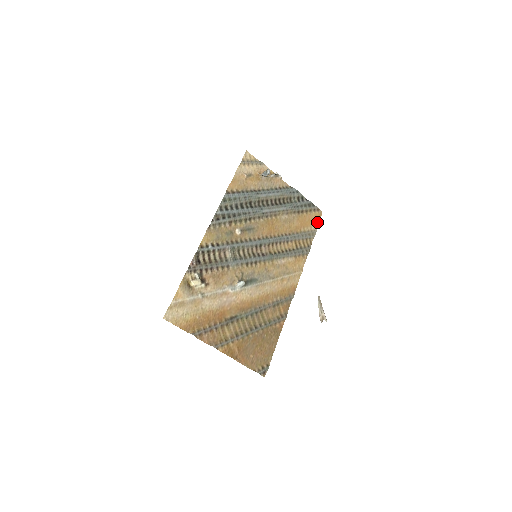
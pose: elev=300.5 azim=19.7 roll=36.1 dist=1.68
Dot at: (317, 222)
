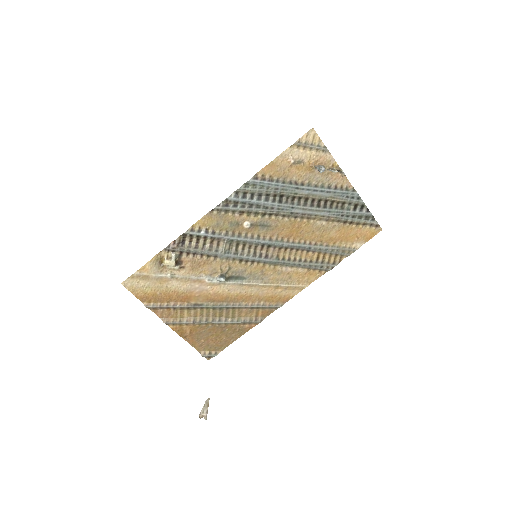
Dot at: (365, 240)
